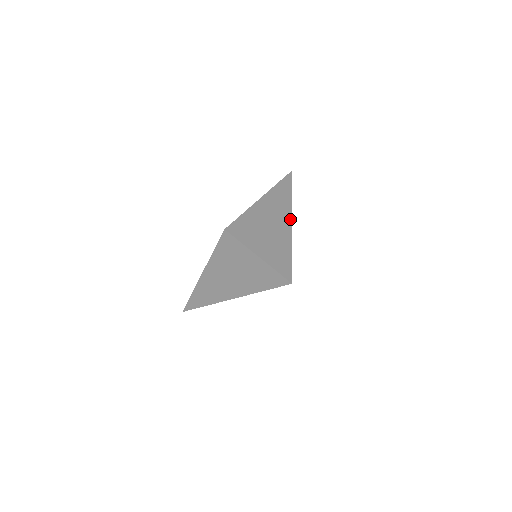
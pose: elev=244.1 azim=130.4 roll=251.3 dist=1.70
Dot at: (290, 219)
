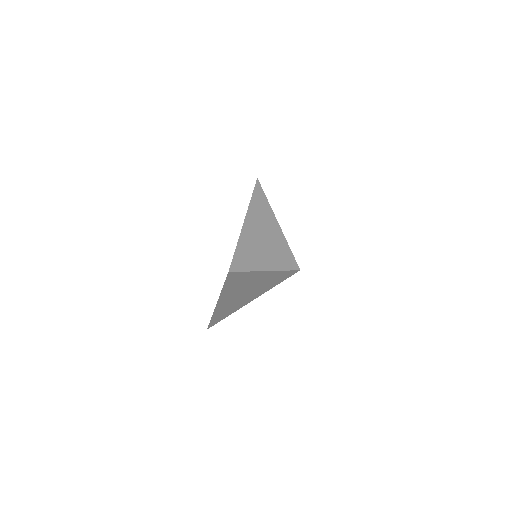
Dot at: (273, 216)
